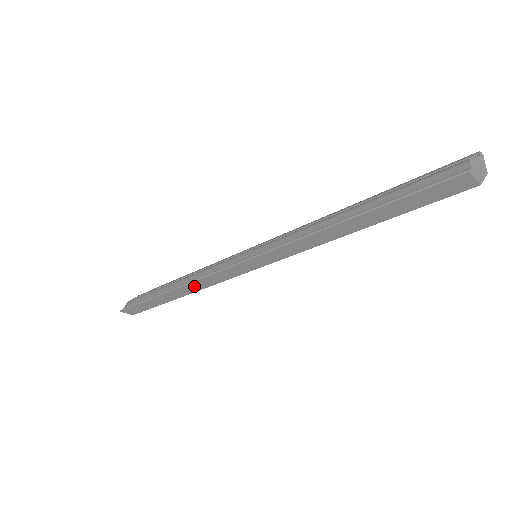
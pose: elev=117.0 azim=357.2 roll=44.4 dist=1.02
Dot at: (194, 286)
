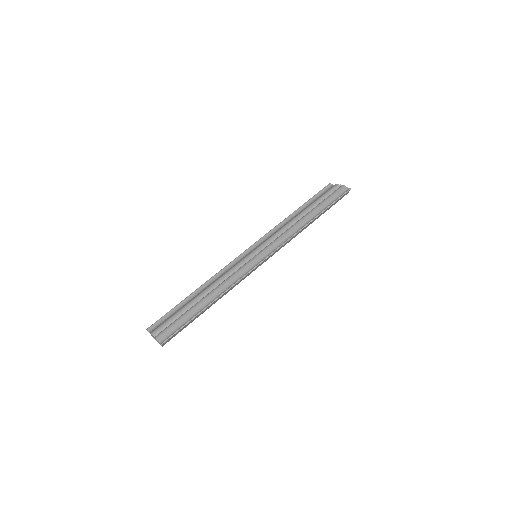
Dot at: occluded
